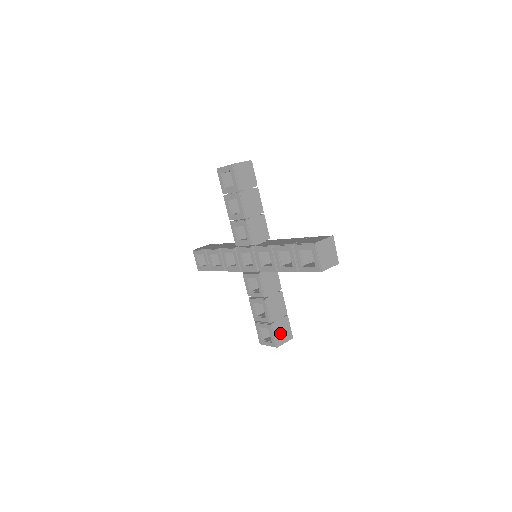
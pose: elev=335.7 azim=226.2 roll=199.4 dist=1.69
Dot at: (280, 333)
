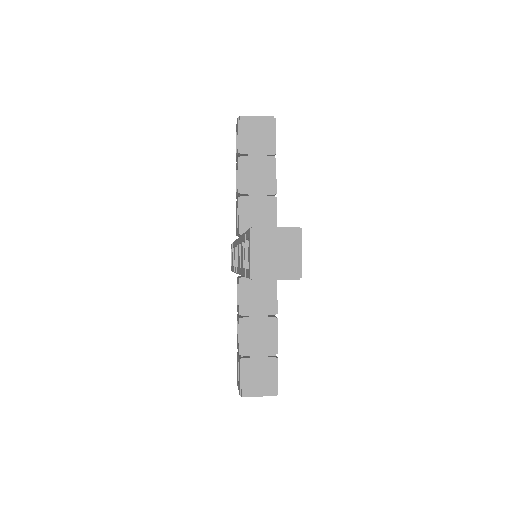
Dot at: (254, 378)
